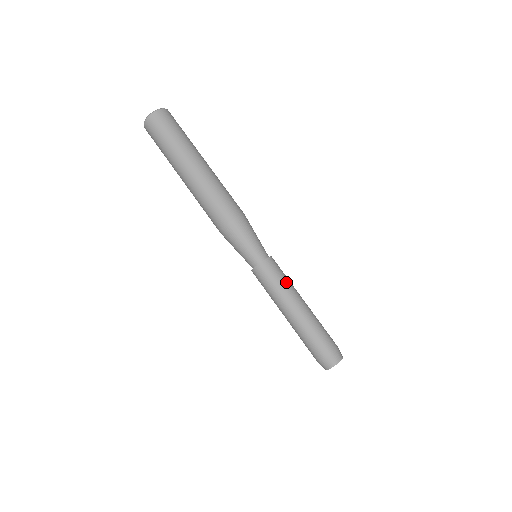
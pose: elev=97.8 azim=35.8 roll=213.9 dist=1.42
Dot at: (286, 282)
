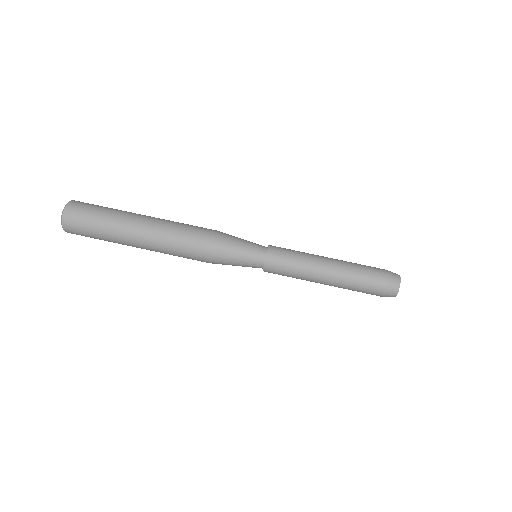
Dot at: (300, 252)
